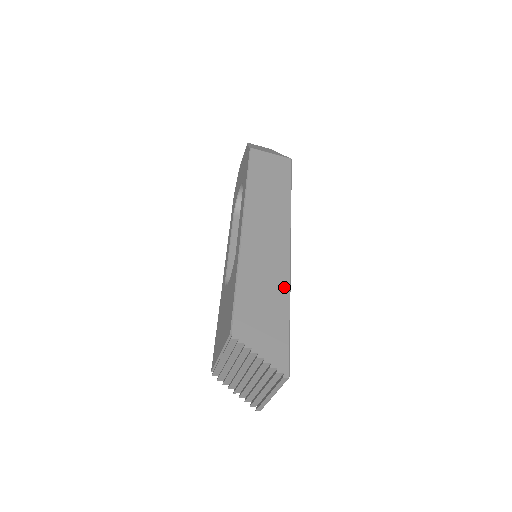
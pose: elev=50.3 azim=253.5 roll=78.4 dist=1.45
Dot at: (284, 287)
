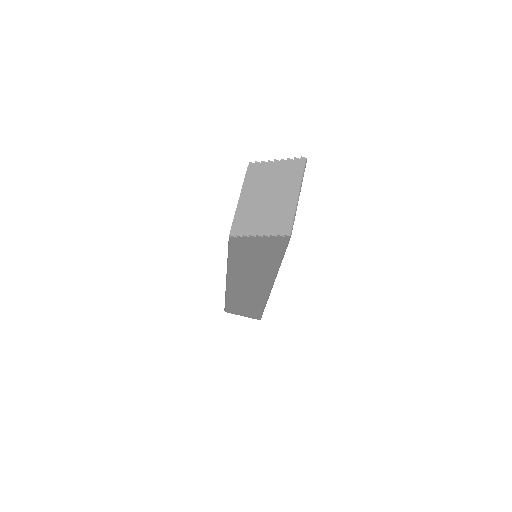
Dot at: occluded
